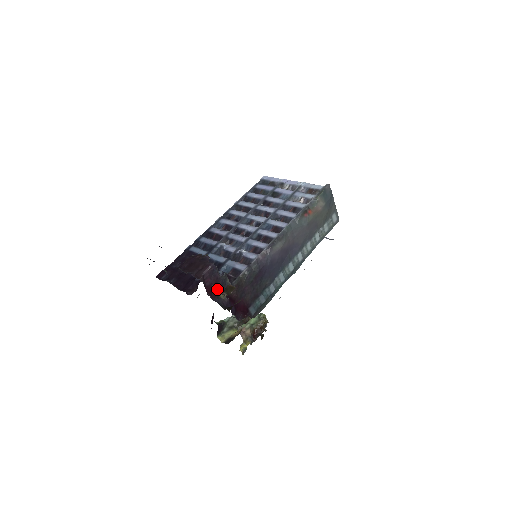
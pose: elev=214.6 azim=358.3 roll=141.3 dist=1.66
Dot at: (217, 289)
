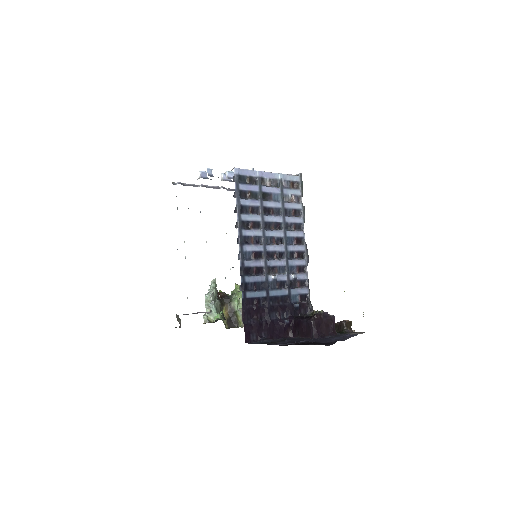
Dot at: occluded
